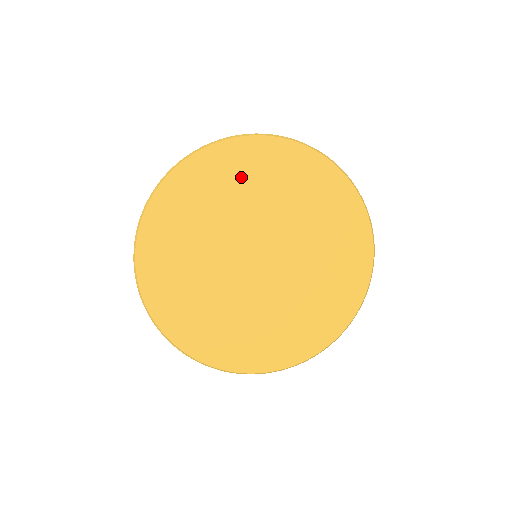
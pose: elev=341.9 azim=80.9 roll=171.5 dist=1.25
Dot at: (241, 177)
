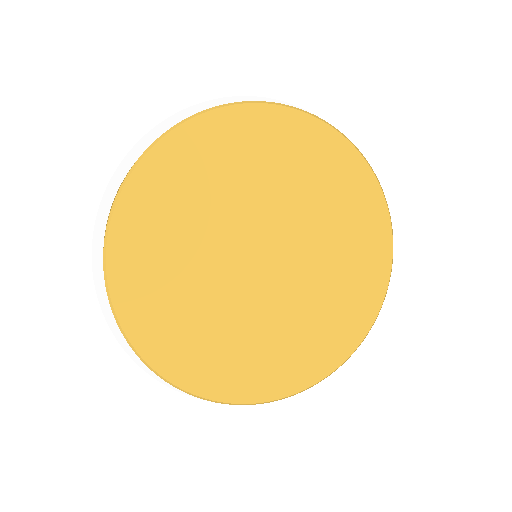
Dot at: (226, 160)
